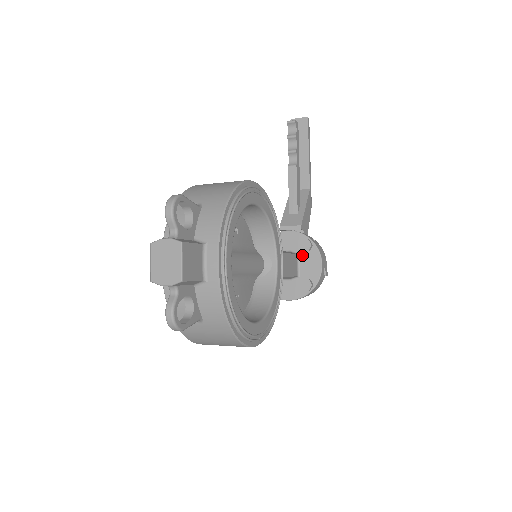
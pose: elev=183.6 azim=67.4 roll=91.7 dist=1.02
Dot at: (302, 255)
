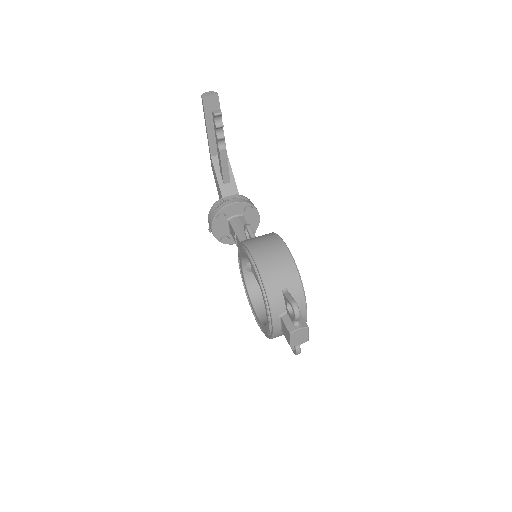
Dot at: (246, 215)
